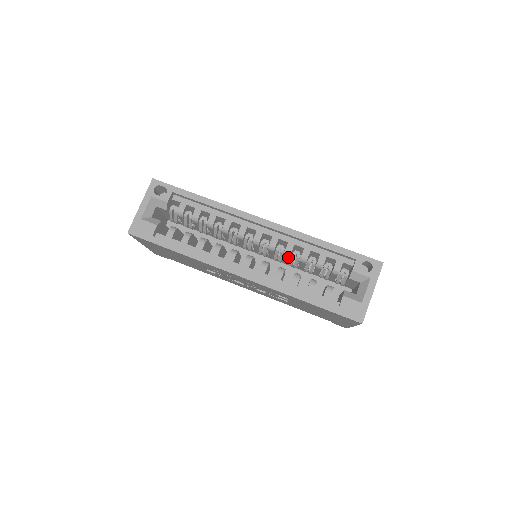
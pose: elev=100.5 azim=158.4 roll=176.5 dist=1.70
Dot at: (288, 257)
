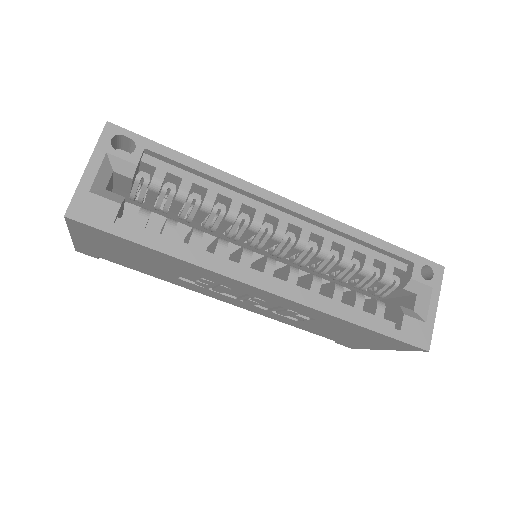
Dot at: (321, 259)
